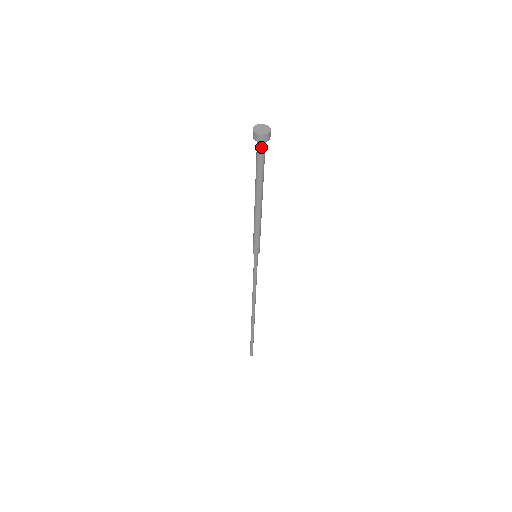
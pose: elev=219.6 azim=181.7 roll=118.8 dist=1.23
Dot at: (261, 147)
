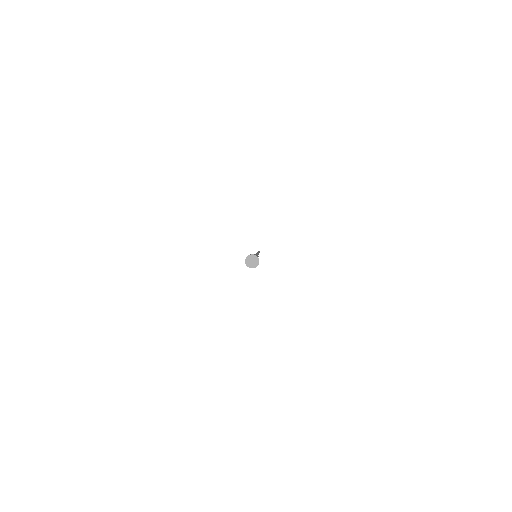
Dot at: occluded
